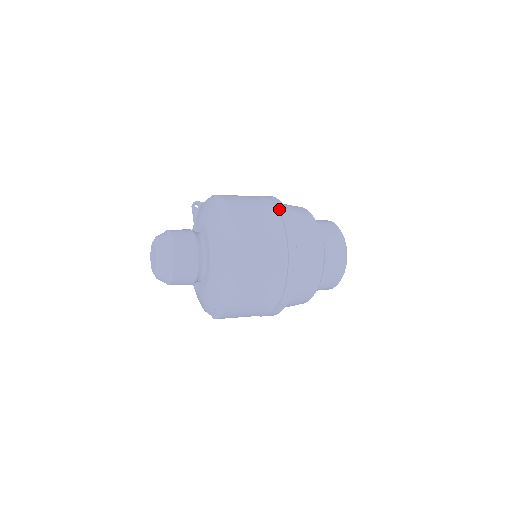
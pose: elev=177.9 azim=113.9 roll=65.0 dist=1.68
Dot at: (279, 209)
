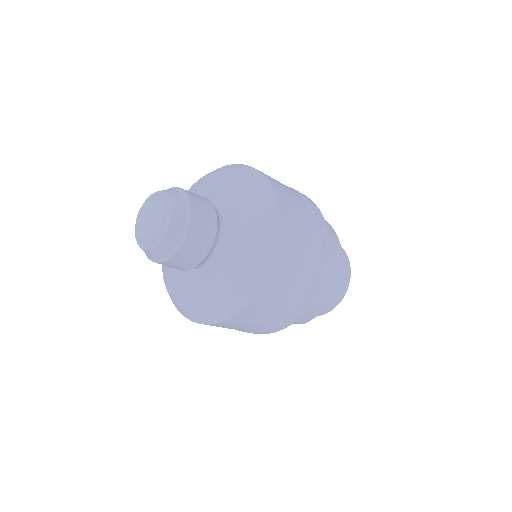
Dot at: occluded
